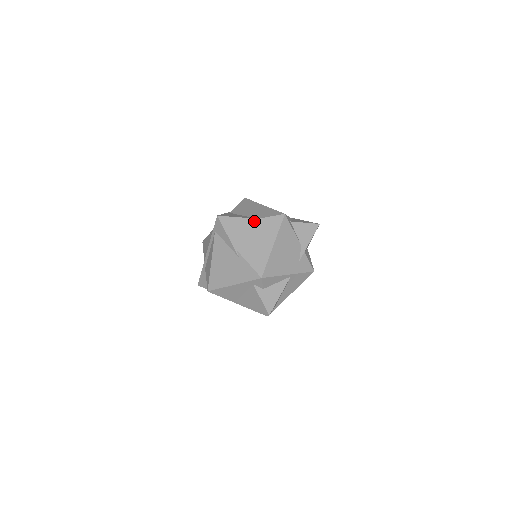
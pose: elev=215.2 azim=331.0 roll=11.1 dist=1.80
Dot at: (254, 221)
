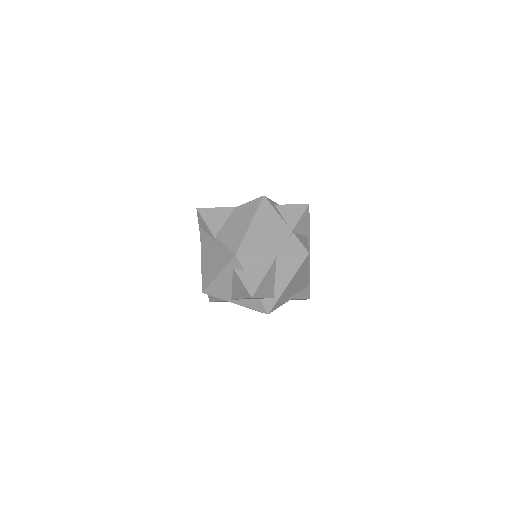
Dot at: (234, 209)
